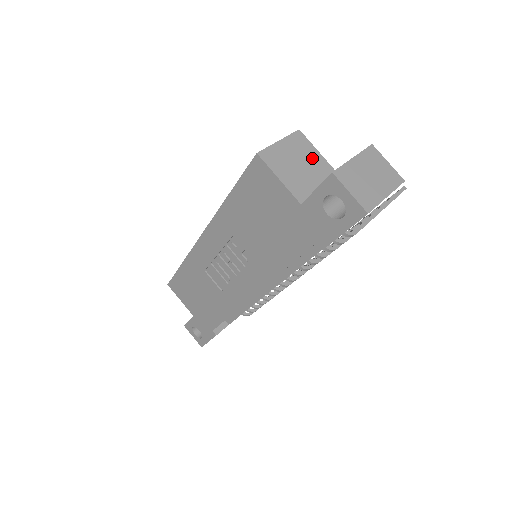
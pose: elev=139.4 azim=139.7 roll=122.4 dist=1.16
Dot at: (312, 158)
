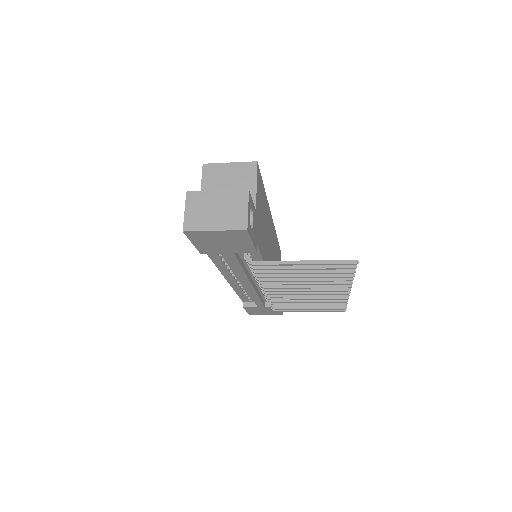
Dot at: (245, 186)
